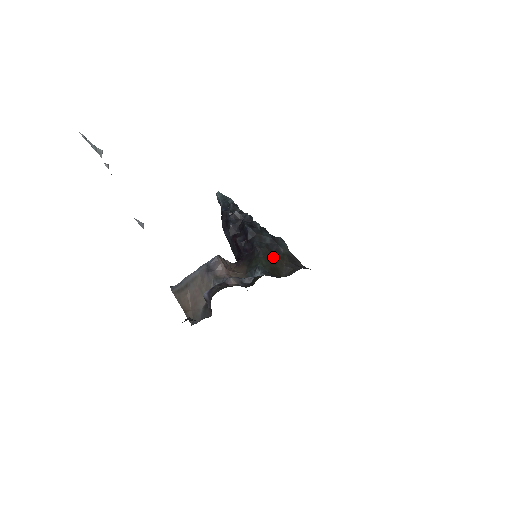
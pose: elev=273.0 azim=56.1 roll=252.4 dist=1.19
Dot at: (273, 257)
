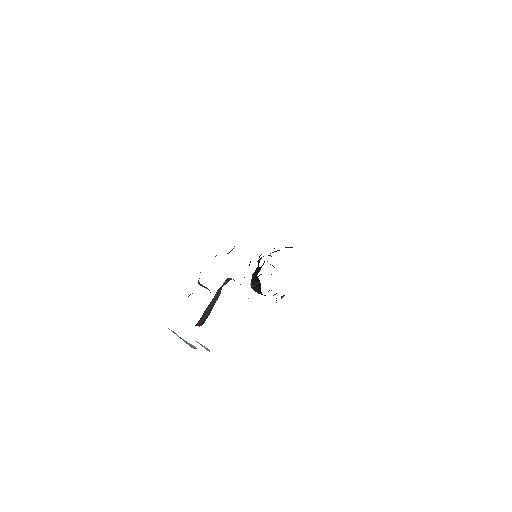
Dot at: occluded
